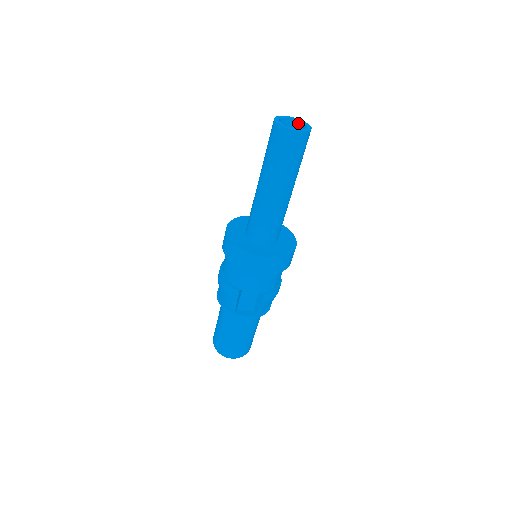
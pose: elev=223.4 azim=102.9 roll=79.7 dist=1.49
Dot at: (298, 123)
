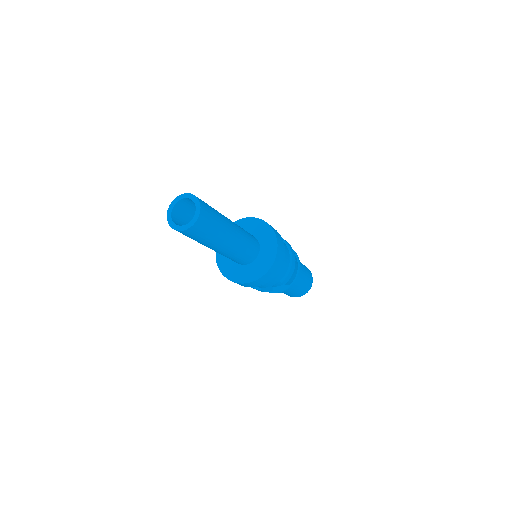
Dot at: (189, 199)
